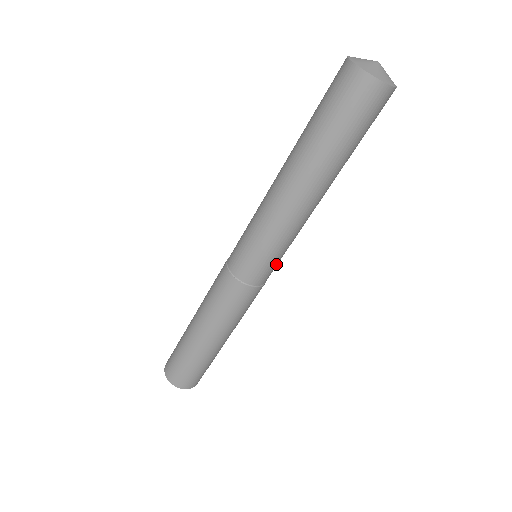
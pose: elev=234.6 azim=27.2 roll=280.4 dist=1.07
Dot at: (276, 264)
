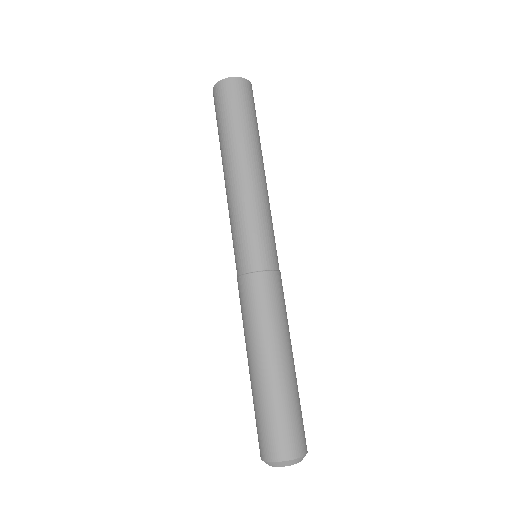
Dot at: (261, 243)
